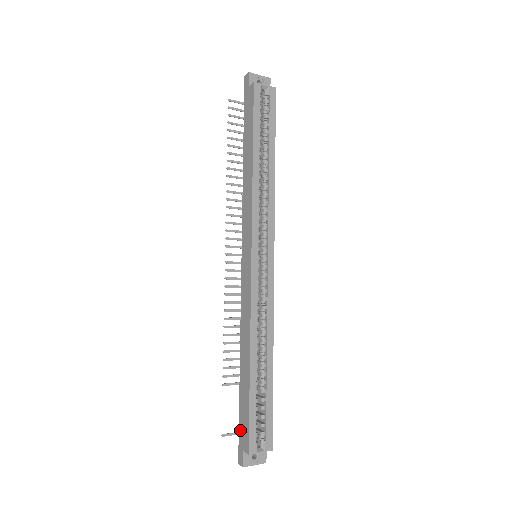
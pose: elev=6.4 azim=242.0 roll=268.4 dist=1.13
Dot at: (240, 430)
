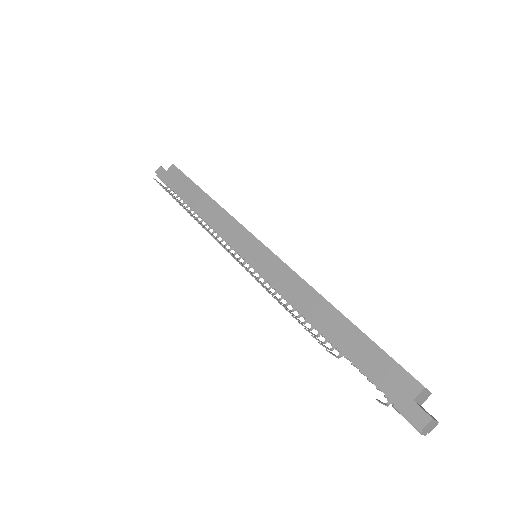
Dot at: (386, 388)
